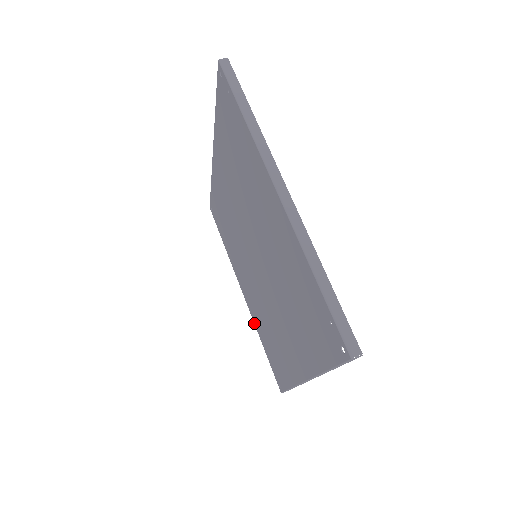
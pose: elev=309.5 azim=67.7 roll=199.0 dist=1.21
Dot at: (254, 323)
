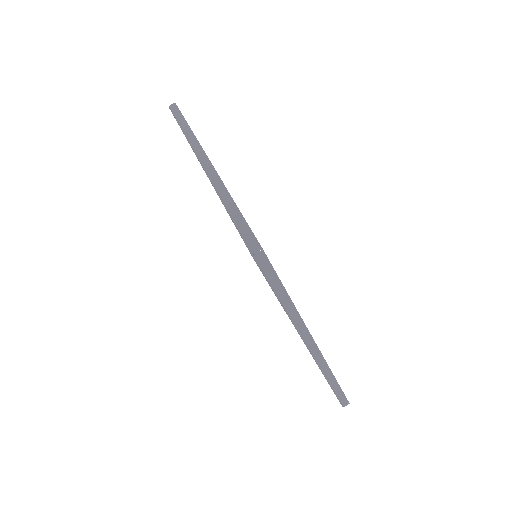
Dot at: occluded
